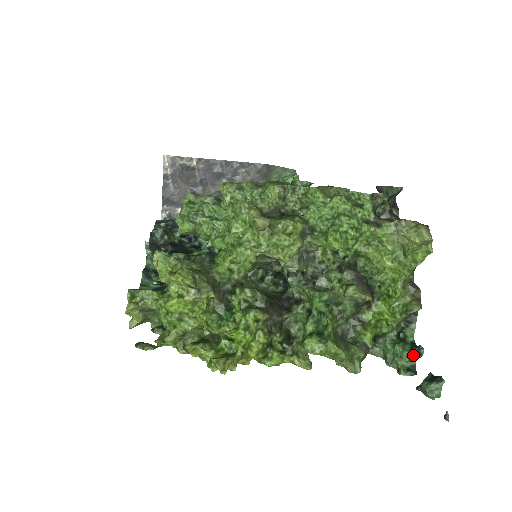
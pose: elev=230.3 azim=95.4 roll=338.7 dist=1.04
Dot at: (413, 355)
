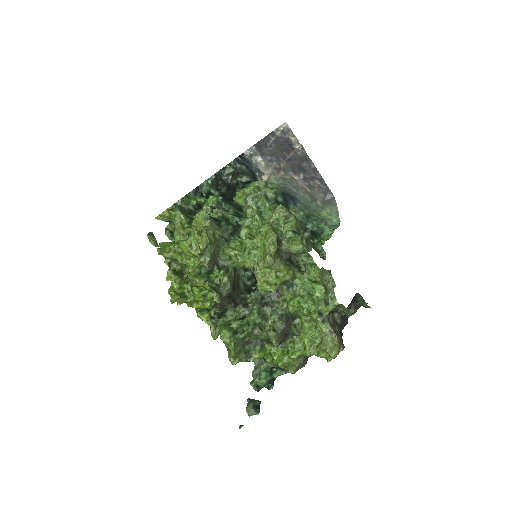
Dot at: (265, 385)
